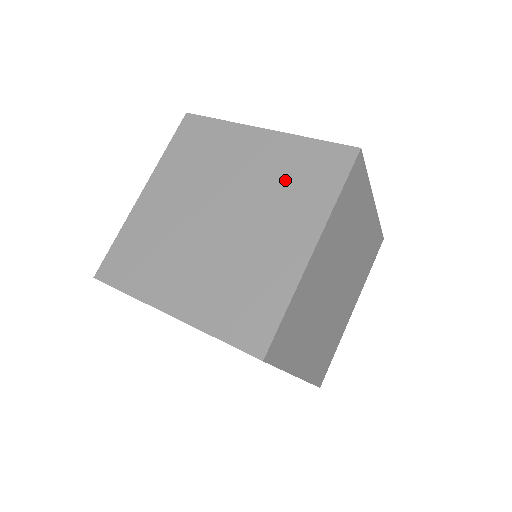
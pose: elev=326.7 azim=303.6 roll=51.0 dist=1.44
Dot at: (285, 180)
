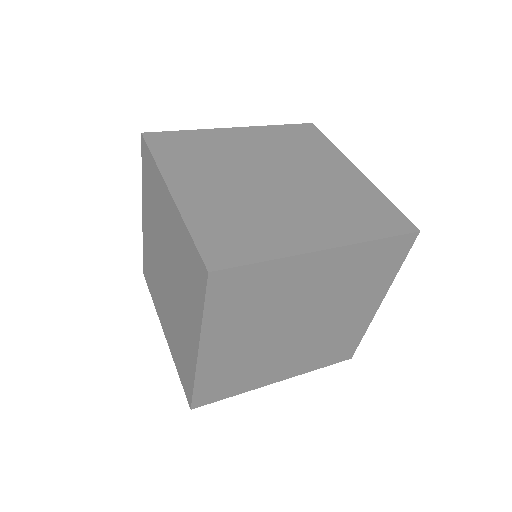
Dot at: (291, 147)
